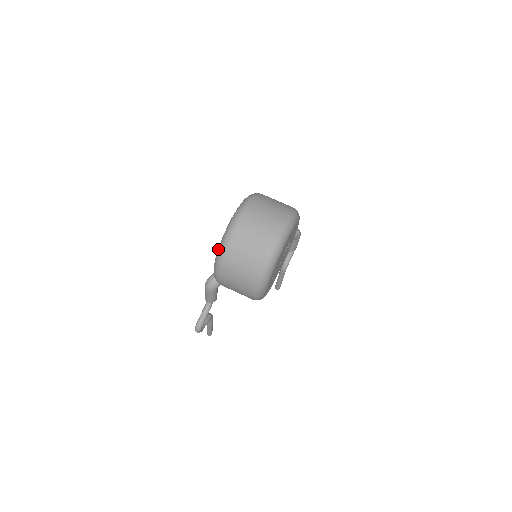
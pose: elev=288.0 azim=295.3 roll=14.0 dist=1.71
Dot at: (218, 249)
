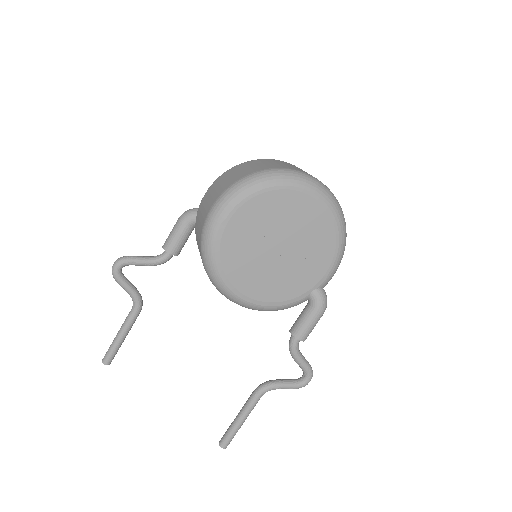
Dot at: occluded
